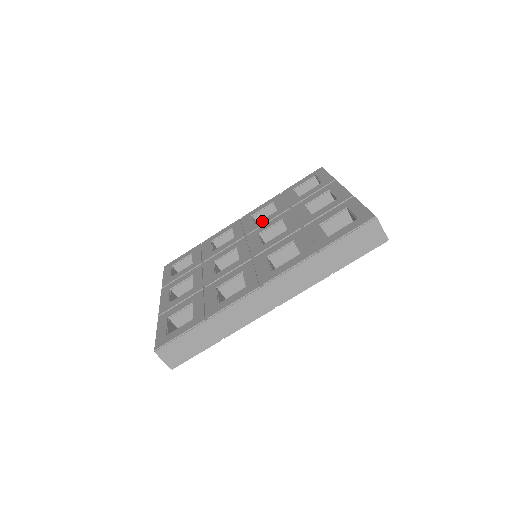
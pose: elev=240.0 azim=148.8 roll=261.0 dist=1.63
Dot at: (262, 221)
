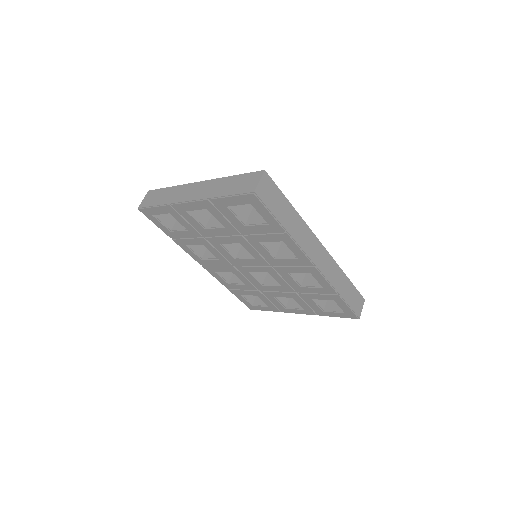
Dot at: occluded
